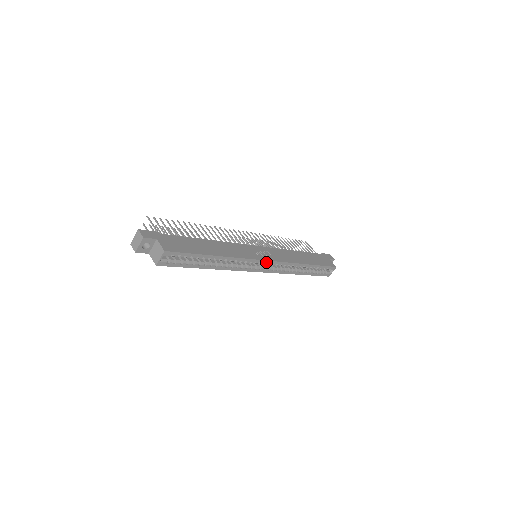
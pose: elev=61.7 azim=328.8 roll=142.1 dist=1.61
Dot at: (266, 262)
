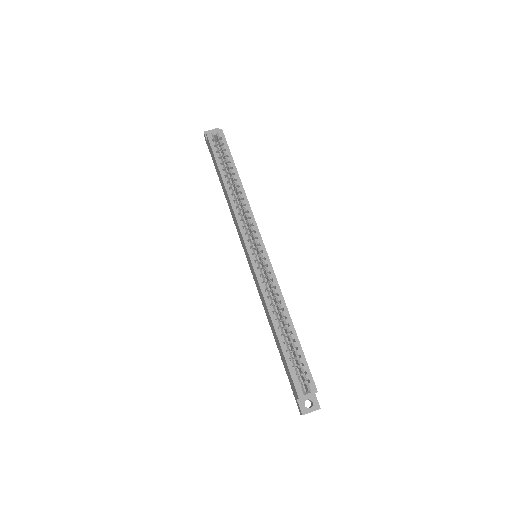
Dot at: (262, 246)
